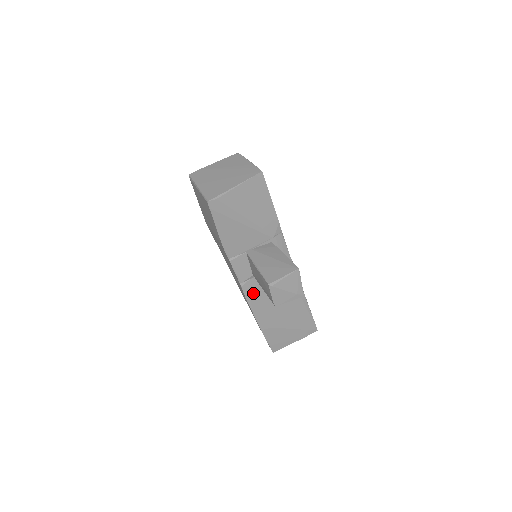
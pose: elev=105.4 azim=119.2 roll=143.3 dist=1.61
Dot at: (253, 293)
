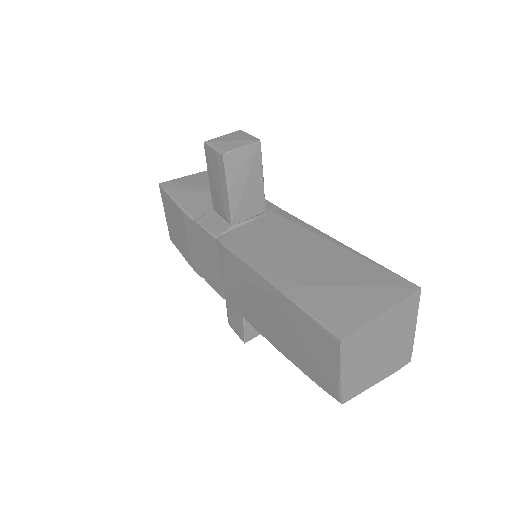
Dot at: (241, 245)
